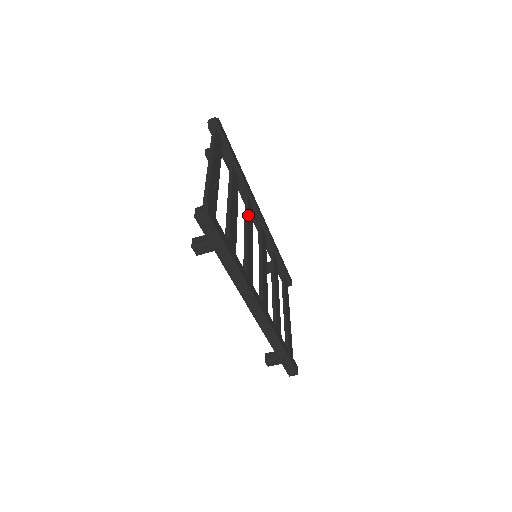
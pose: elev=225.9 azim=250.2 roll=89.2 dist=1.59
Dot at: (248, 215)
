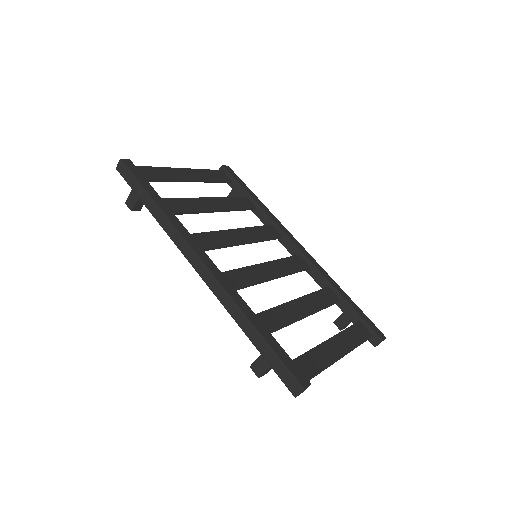
Dot at: (256, 228)
